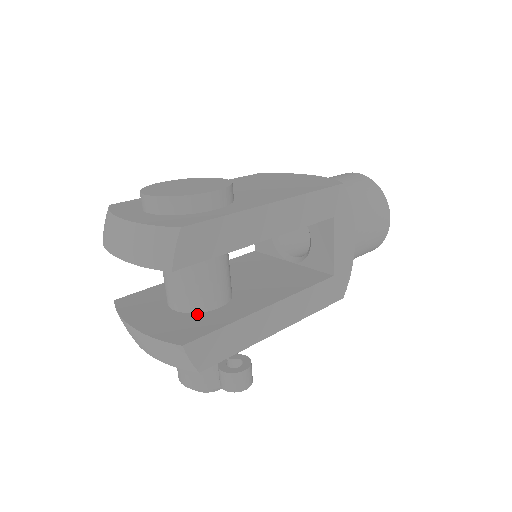
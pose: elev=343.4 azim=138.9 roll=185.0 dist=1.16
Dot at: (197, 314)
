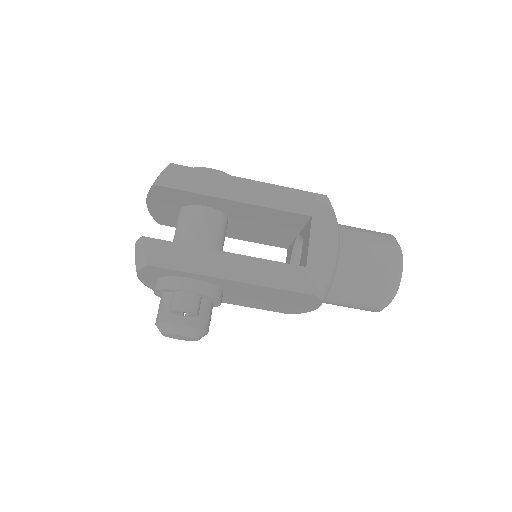
Dot at: occluded
